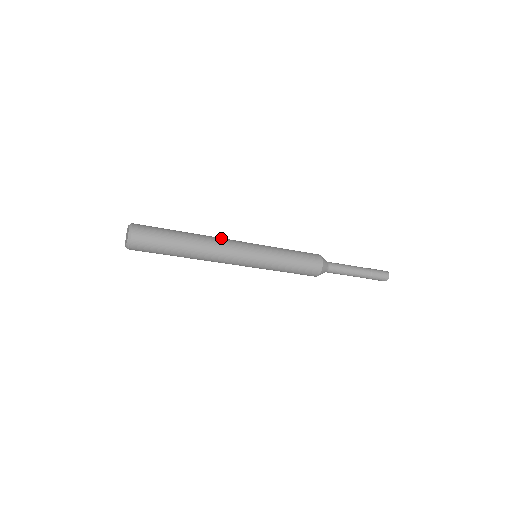
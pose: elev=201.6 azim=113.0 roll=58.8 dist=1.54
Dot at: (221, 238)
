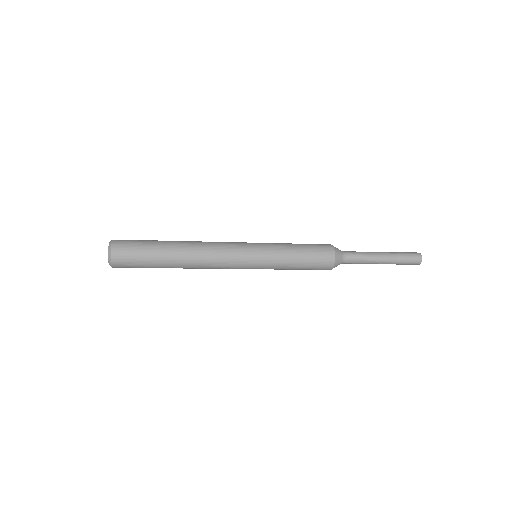
Dot at: (213, 249)
